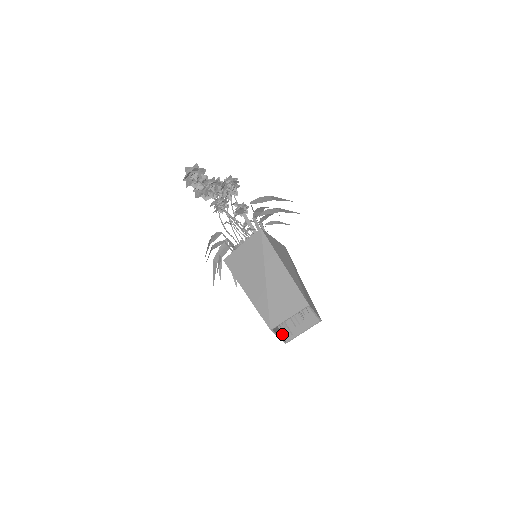
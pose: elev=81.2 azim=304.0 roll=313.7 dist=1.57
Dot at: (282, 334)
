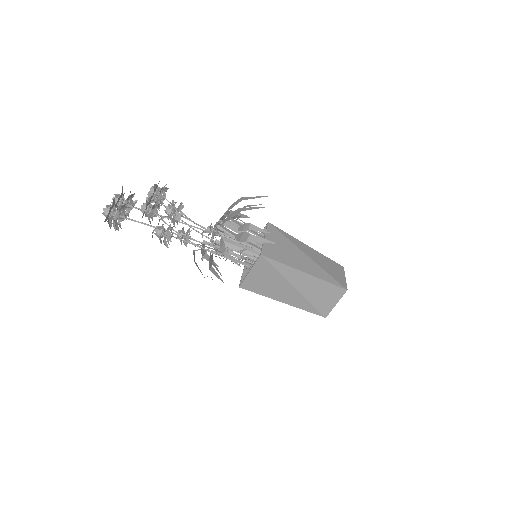
Dot at: occluded
